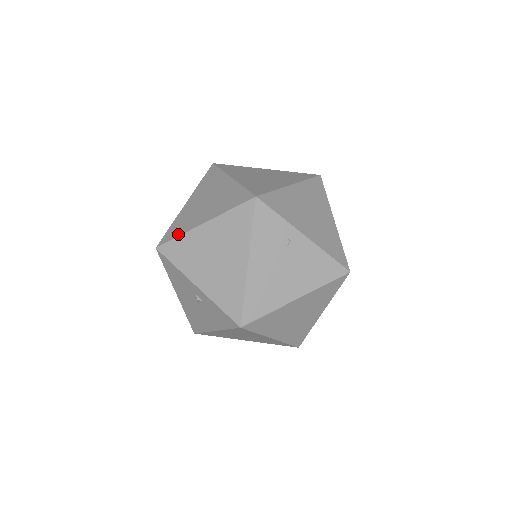
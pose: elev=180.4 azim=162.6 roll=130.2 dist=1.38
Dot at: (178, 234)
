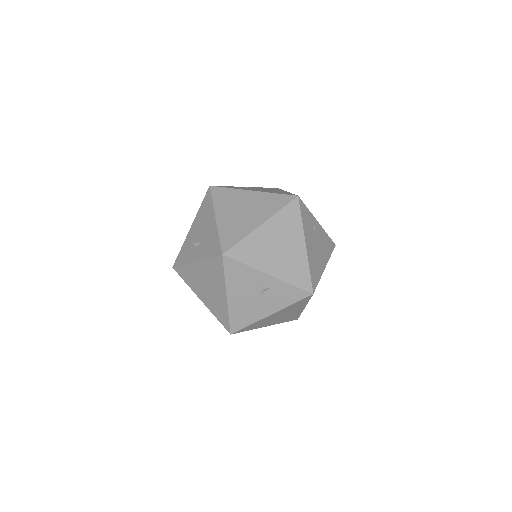
Dot at: (240, 238)
